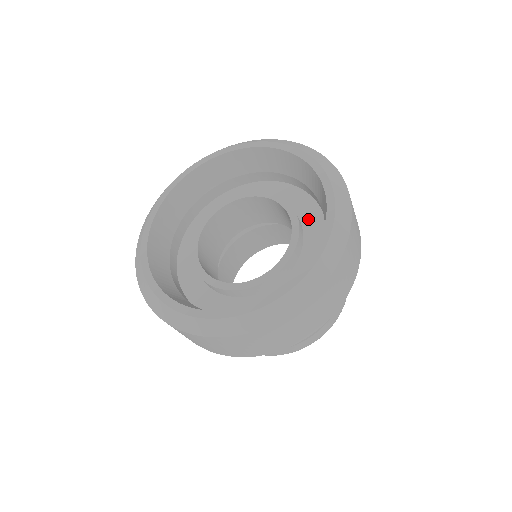
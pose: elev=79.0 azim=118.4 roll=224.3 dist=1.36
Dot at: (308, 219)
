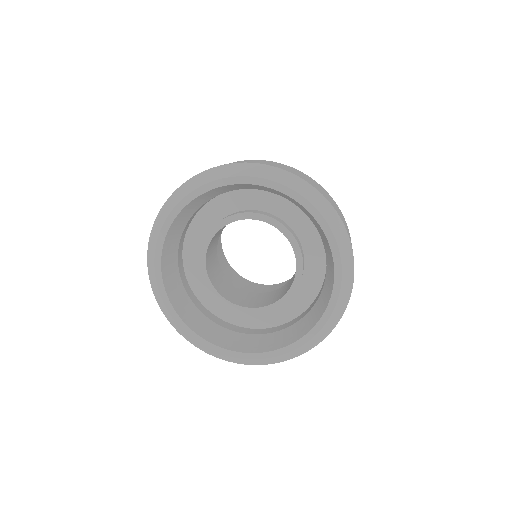
Dot at: (270, 206)
